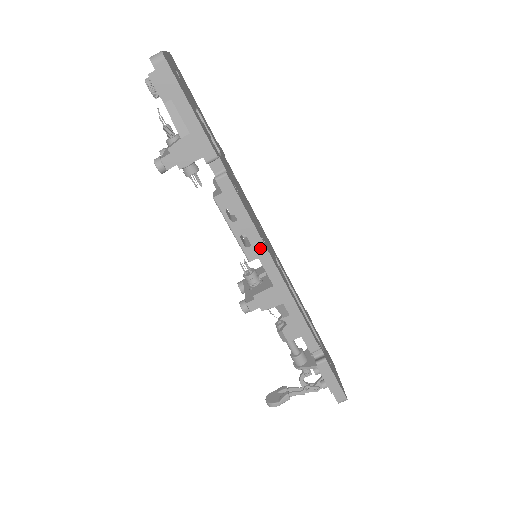
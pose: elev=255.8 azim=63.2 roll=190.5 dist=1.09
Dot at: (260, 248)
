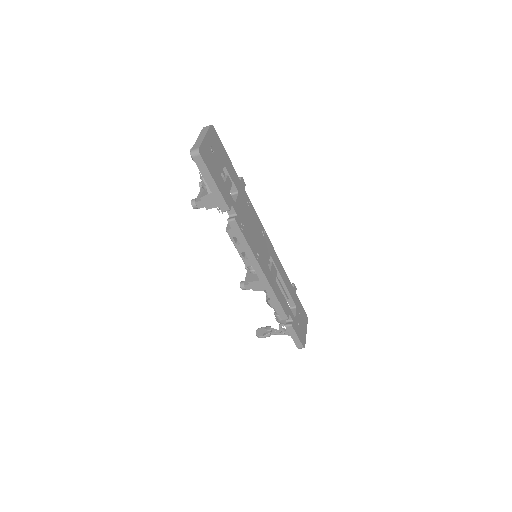
Dot at: (254, 261)
